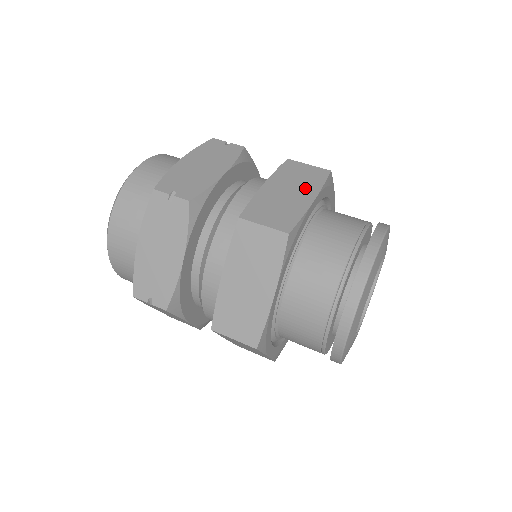
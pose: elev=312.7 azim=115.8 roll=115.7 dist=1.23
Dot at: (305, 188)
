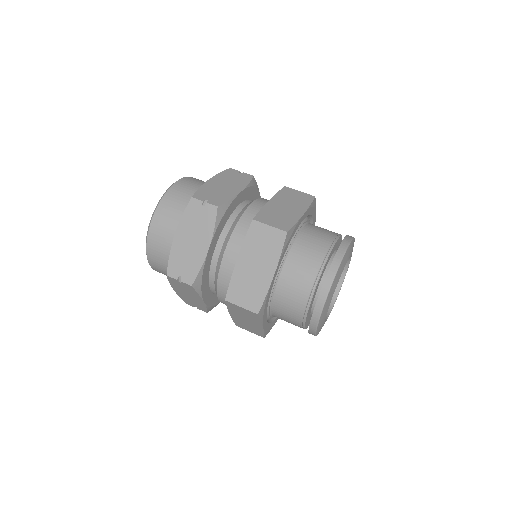
Dot at: (267, 260)
